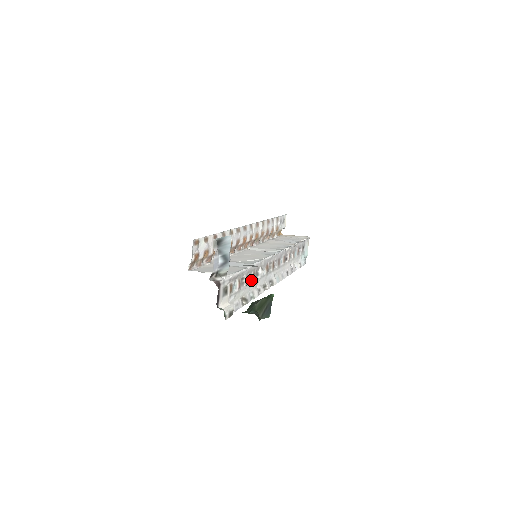
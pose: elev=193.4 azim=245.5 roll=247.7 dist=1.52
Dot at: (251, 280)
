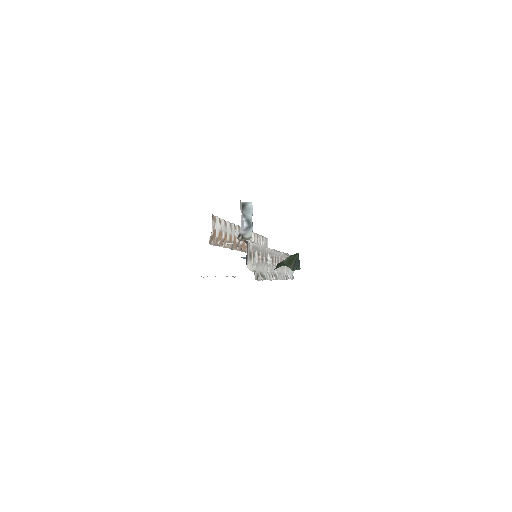
Dot at: (264, 261)
